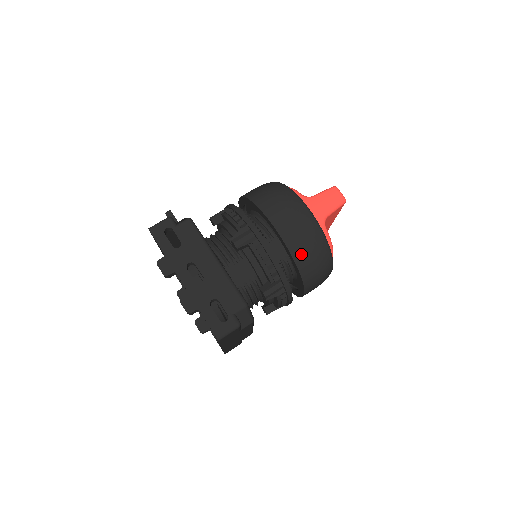
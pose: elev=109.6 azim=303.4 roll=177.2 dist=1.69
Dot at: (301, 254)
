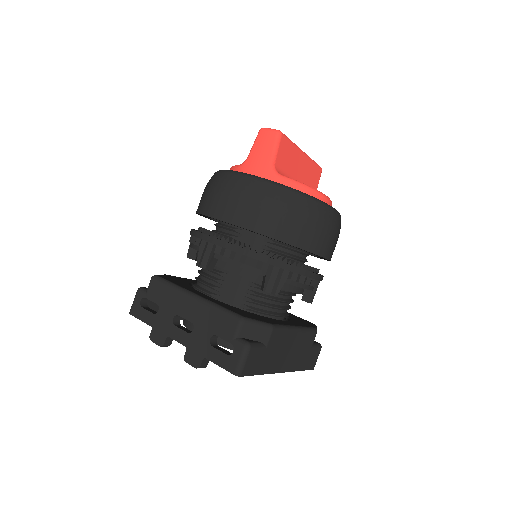
Dot at: (267, 224)
